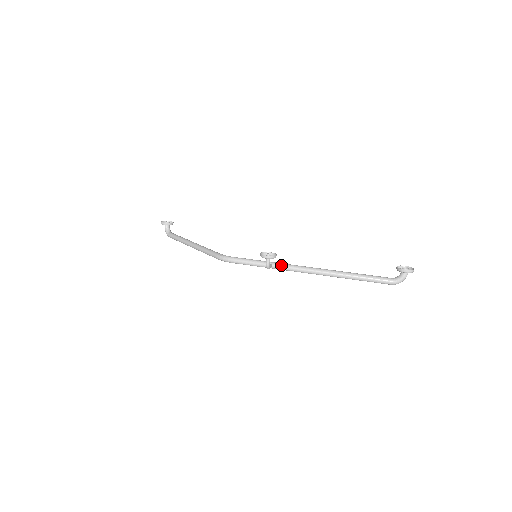
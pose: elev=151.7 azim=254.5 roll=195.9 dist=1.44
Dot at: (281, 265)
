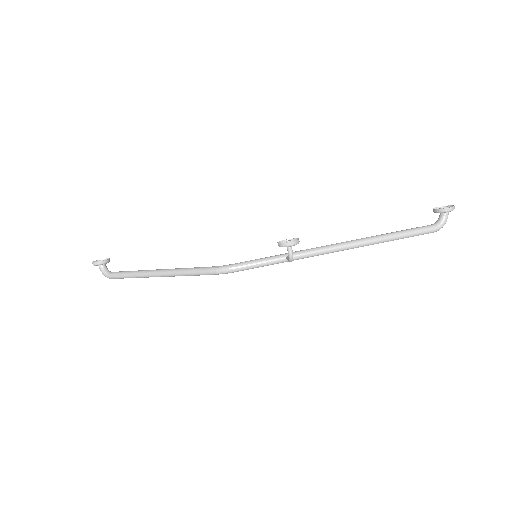
Dot at: (301, 252)
